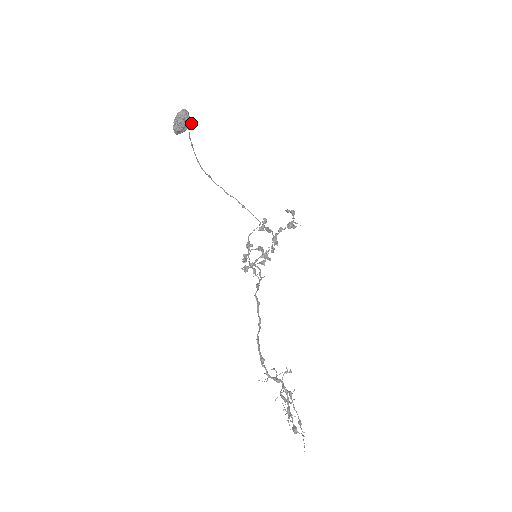
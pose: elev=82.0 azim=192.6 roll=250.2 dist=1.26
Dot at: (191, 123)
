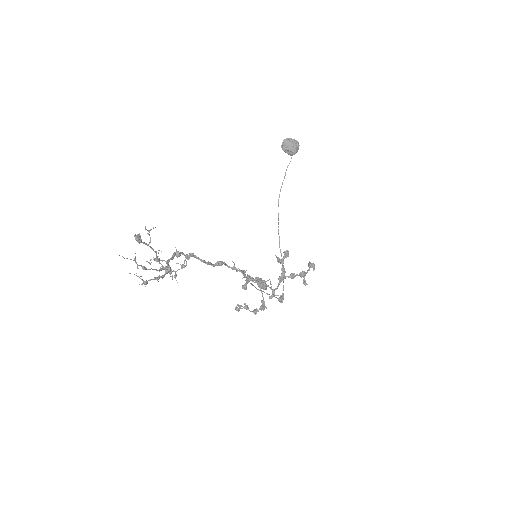
Dot at: (295, 152)
